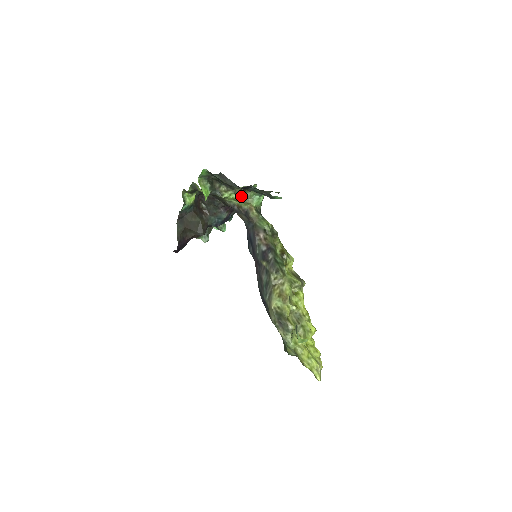
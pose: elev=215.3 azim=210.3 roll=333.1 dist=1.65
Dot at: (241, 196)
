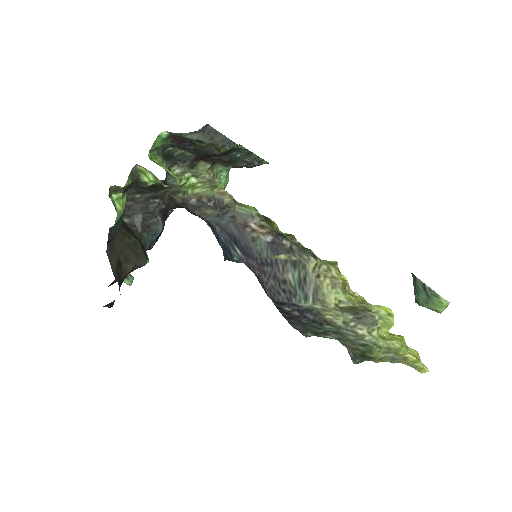
Dot at: (206, 176)
